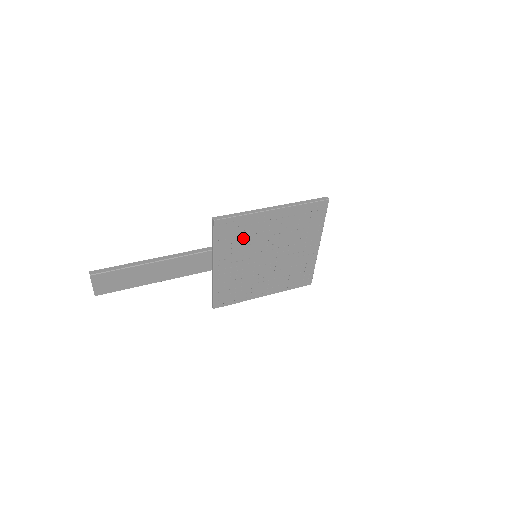
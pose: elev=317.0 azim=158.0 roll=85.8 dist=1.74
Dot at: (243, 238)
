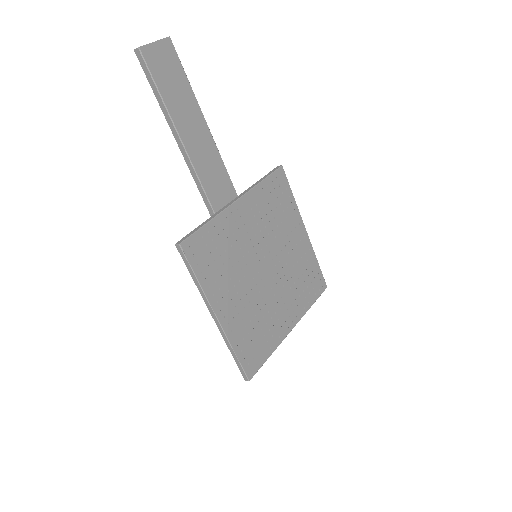
Dot at: (275, 215)
